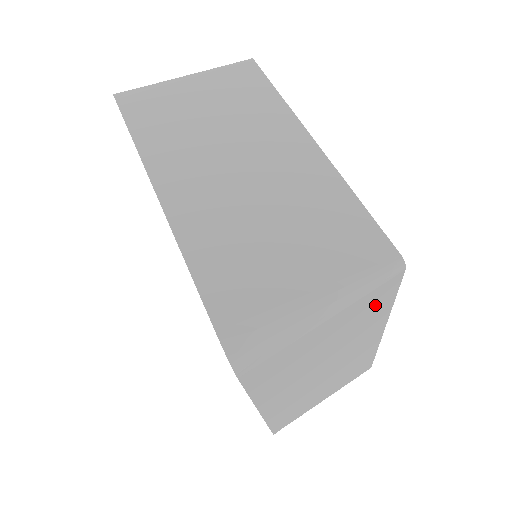
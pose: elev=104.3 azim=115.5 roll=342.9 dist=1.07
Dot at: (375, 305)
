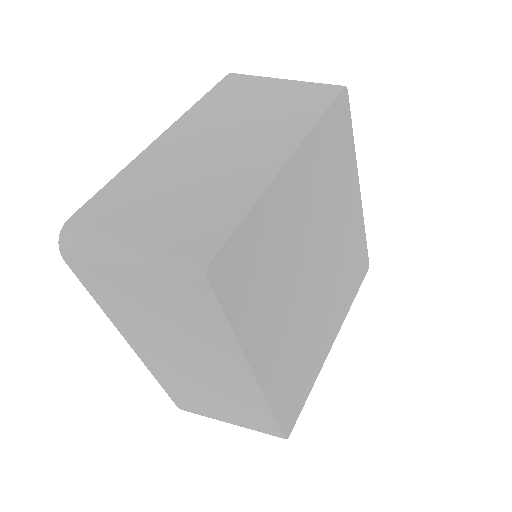
Dot at: (198, 306)
